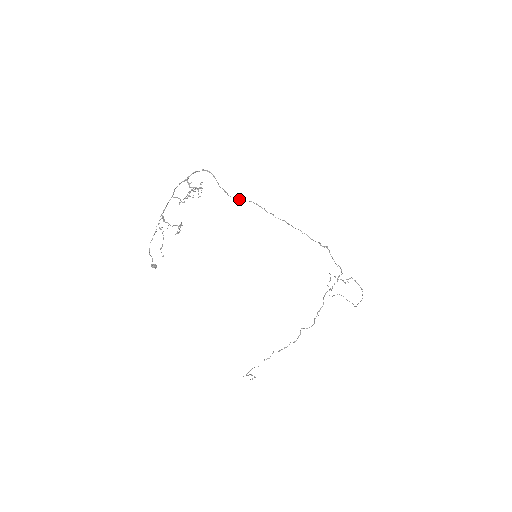
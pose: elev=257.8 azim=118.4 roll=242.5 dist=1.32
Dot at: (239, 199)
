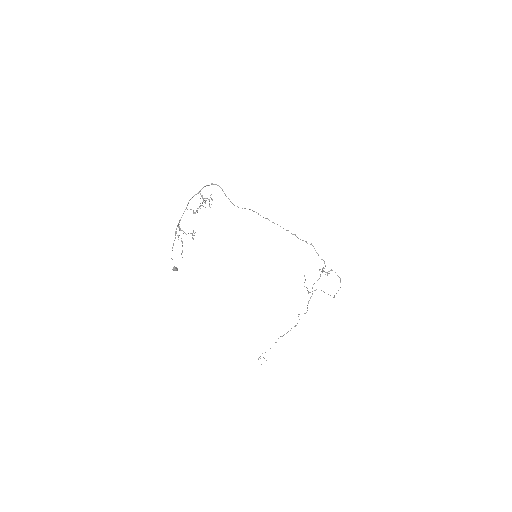
Dot at: occluded
